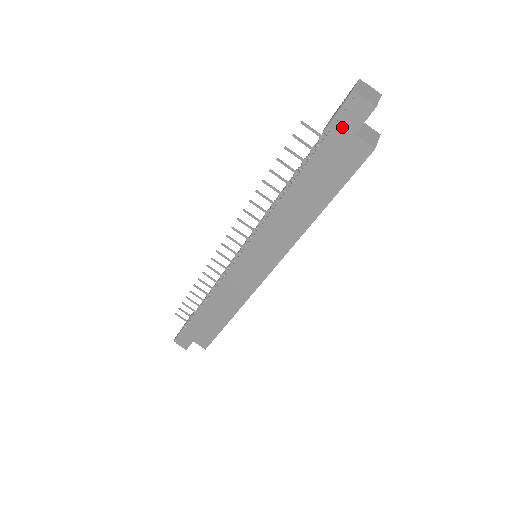
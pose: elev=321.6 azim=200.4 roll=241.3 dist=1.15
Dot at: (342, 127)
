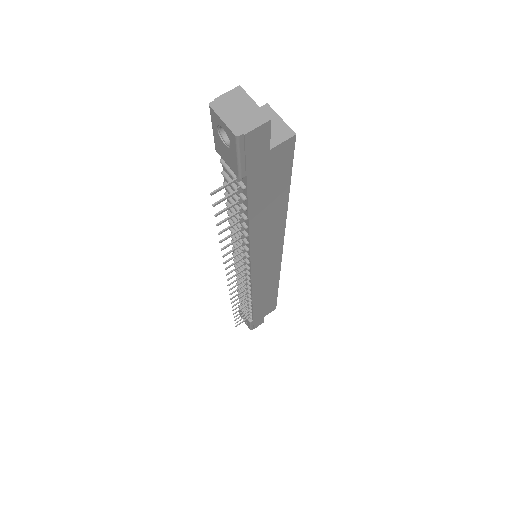
Dot at: (254, 160)
